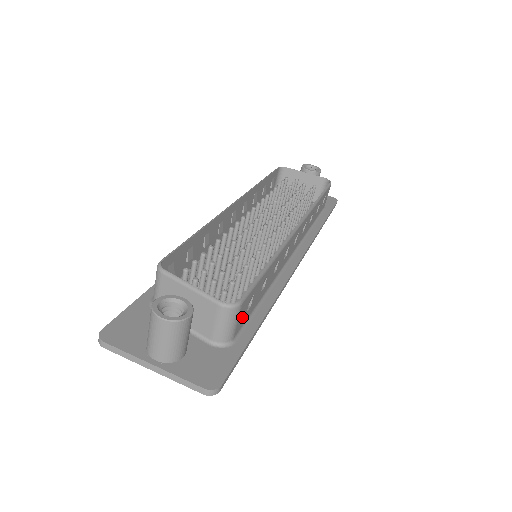
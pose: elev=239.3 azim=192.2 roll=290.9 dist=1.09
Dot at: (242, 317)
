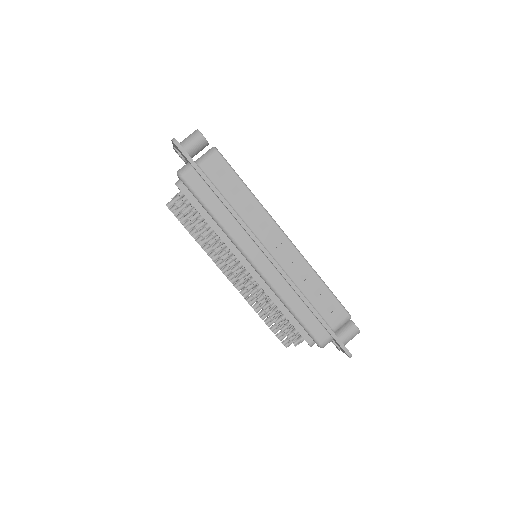
Dot at: (212, 167)
